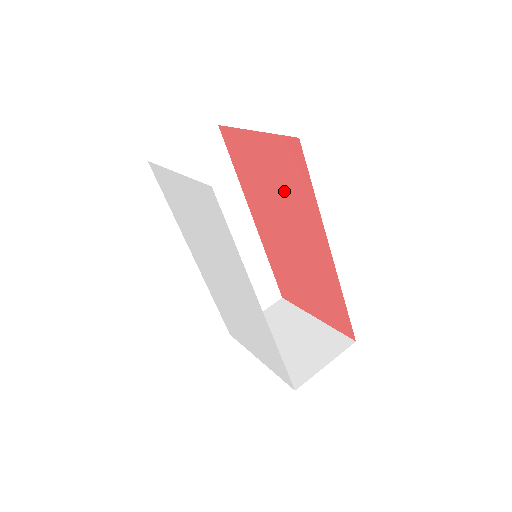
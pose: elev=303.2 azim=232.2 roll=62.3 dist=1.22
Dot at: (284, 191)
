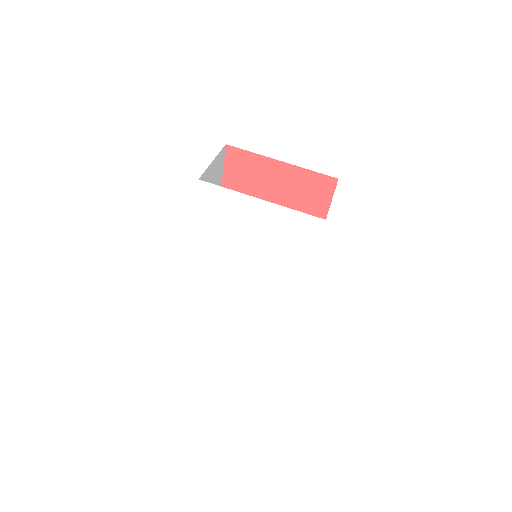
Dot at: (288, 207)
